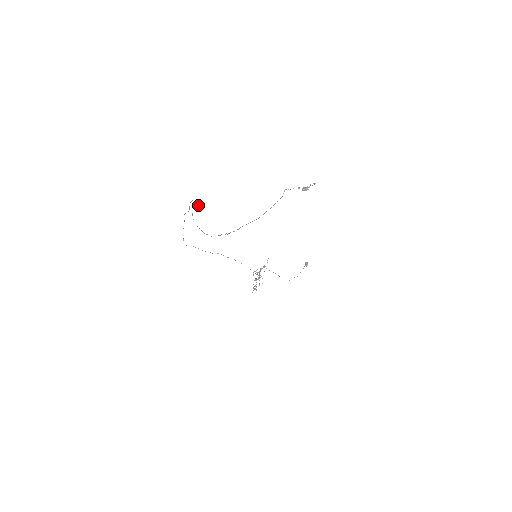
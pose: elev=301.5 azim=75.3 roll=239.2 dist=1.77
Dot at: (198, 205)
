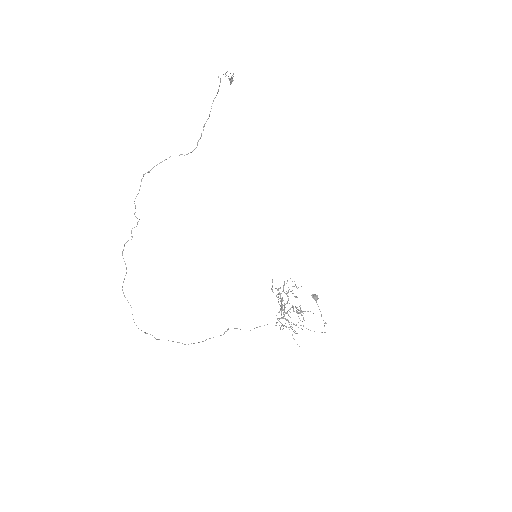
Dot at: (138, 221)
